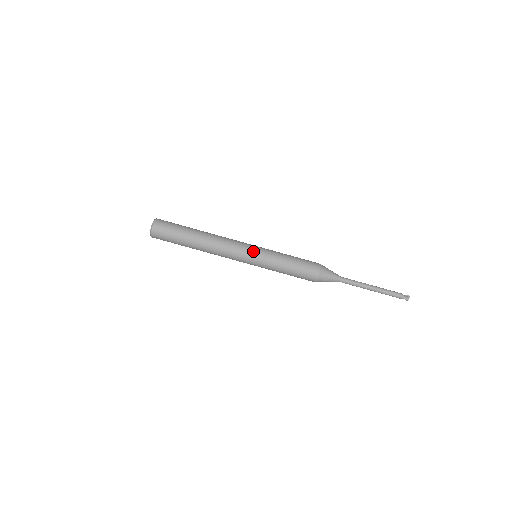
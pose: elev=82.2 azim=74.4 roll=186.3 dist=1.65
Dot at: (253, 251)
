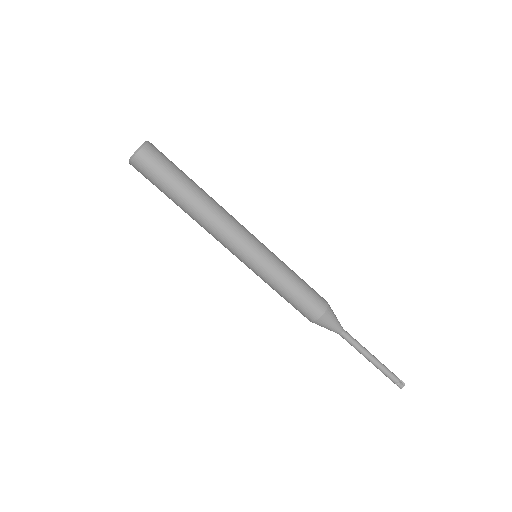
Dot at: (255, 253)
